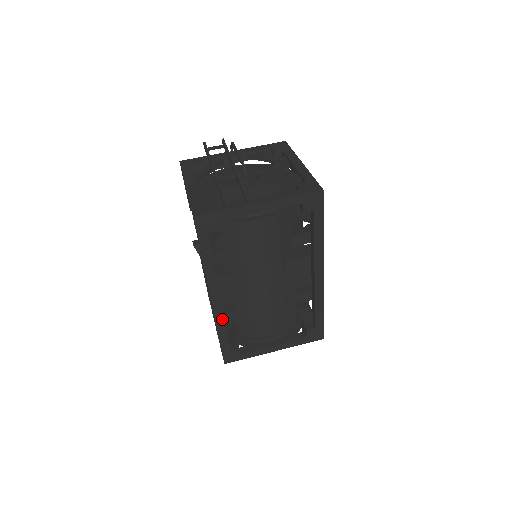
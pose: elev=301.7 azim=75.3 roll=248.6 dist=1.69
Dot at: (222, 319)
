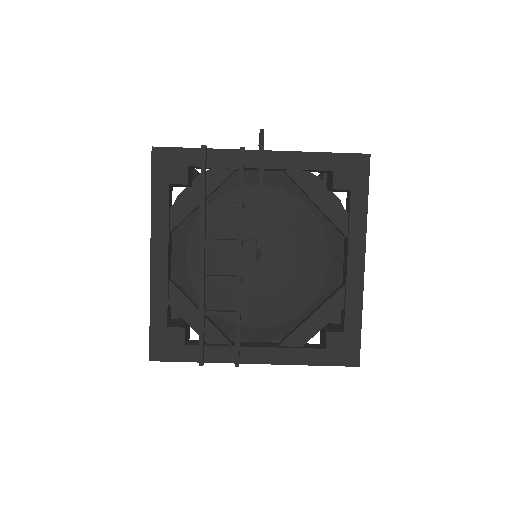
Dot at: occluded
